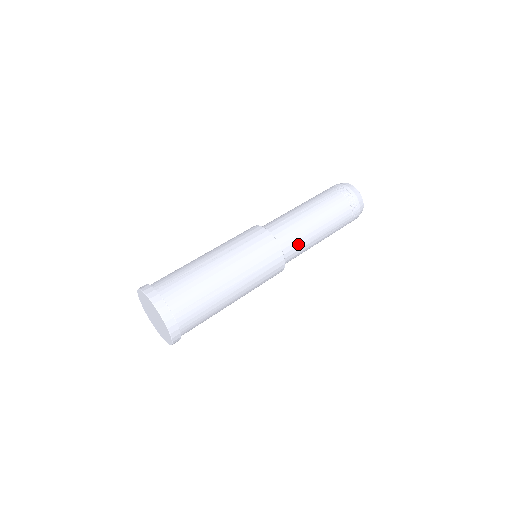
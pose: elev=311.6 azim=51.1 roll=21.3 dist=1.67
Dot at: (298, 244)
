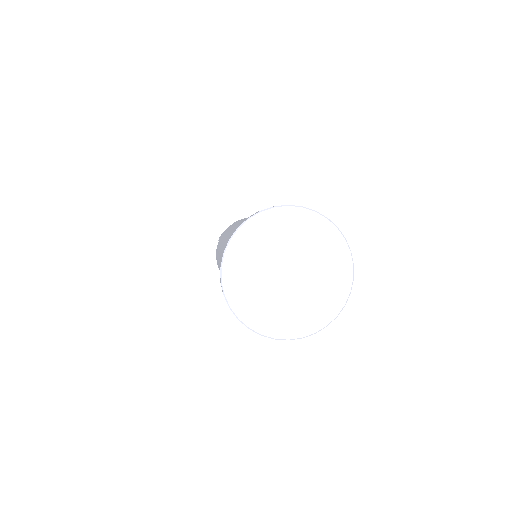
Dot at: occluded
